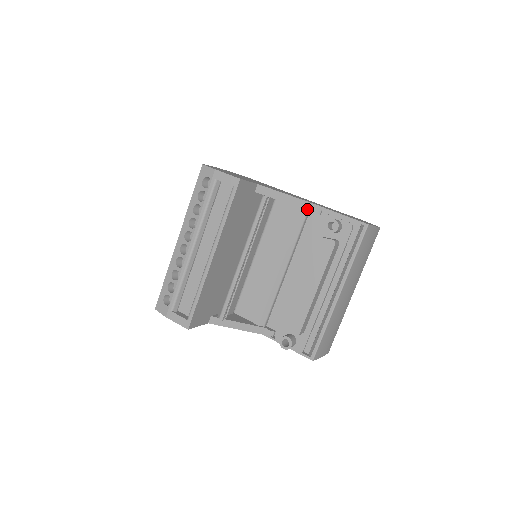
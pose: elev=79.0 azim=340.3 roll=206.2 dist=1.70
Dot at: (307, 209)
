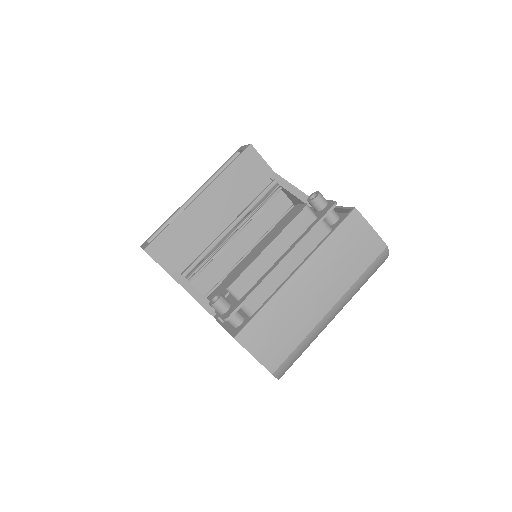
Dot at: occluded
